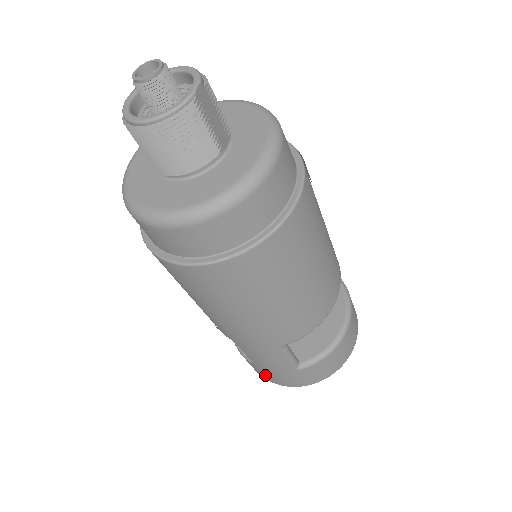
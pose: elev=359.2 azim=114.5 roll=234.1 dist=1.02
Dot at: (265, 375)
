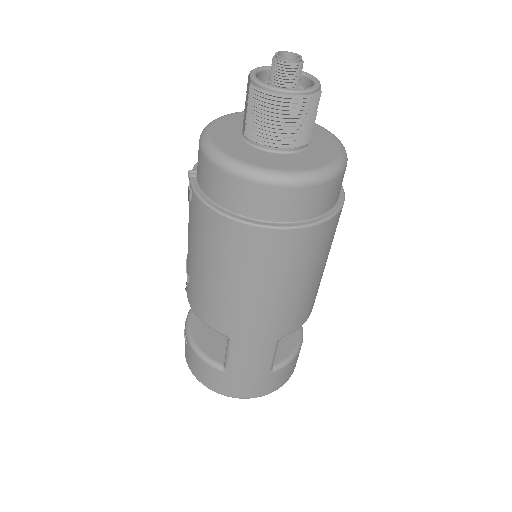
Dot at: (228, 386)
